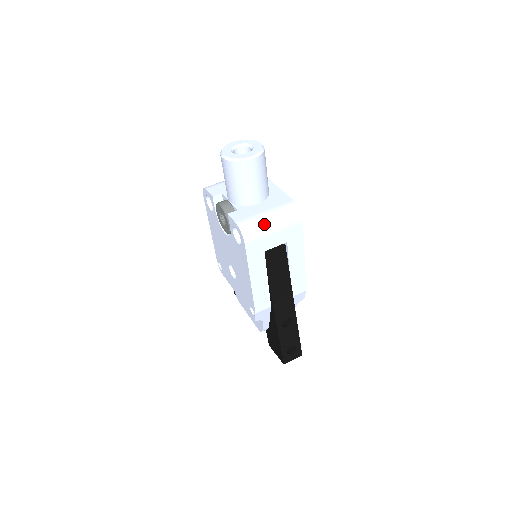
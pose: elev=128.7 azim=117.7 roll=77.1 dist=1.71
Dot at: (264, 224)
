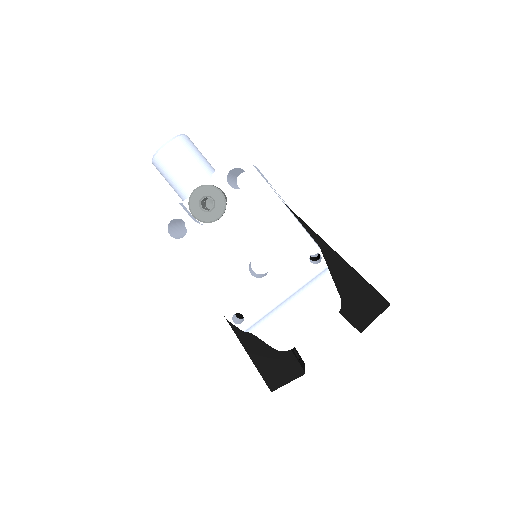
Dot at: occluded
